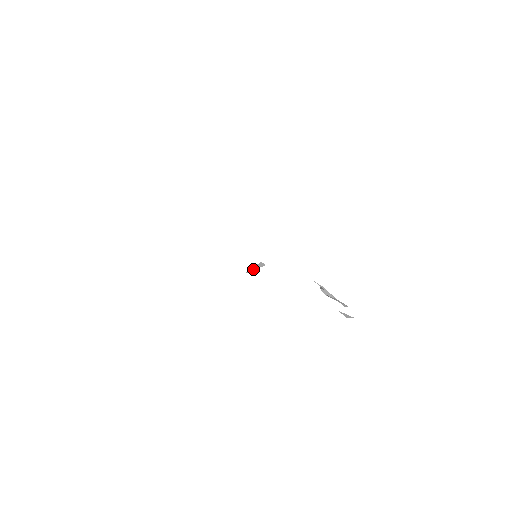
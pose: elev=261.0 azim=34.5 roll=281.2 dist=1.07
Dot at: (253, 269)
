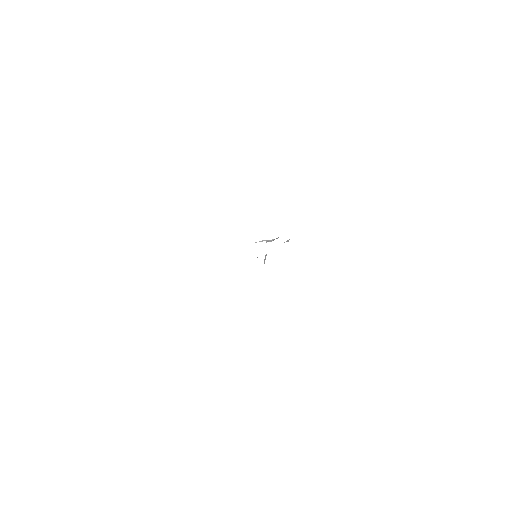
Dot at: (264, 262)
